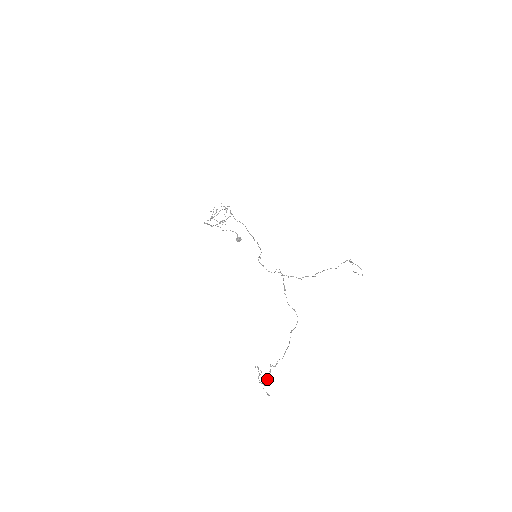
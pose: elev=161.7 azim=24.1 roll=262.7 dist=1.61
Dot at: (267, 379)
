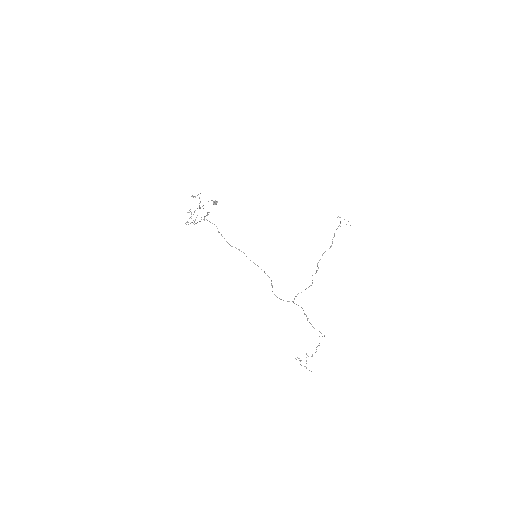
Dot at: occluded
